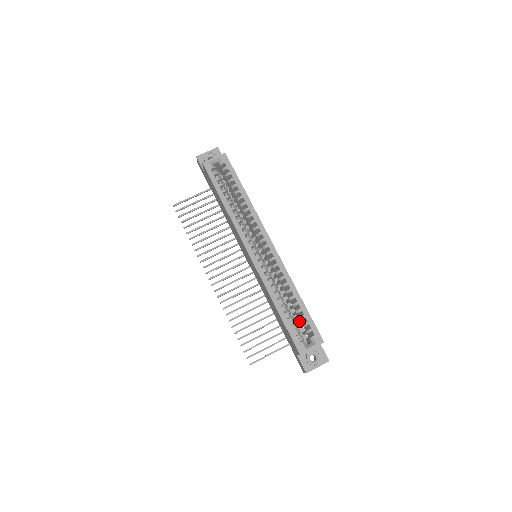
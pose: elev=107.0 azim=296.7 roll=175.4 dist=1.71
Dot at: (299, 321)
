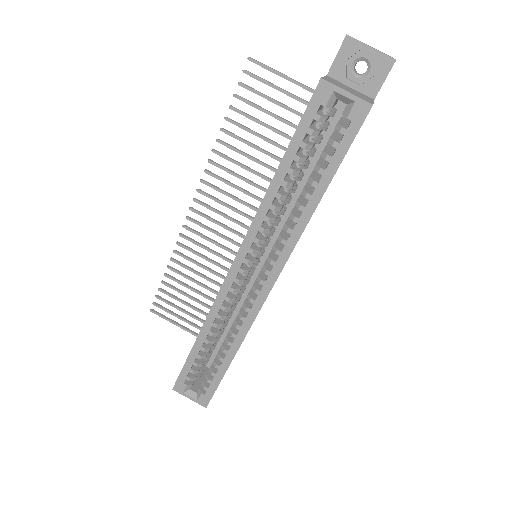
Dot at: occluded
